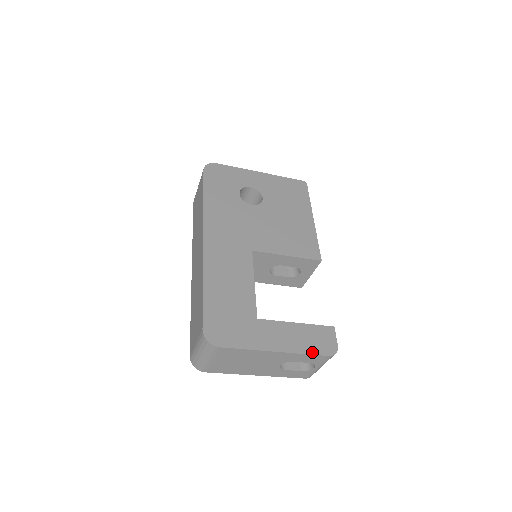
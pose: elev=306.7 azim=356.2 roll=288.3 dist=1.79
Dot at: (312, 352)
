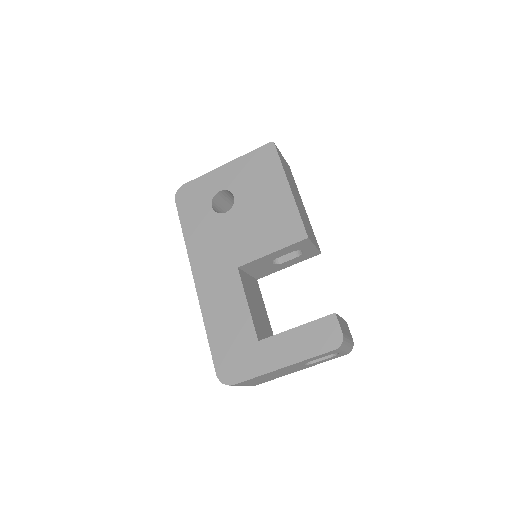
Dot at: (317, 353)
